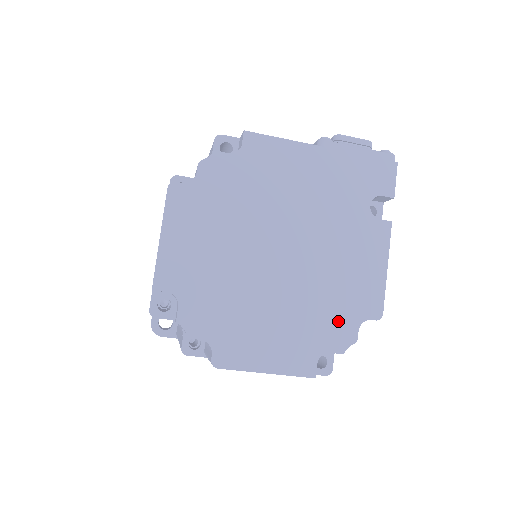
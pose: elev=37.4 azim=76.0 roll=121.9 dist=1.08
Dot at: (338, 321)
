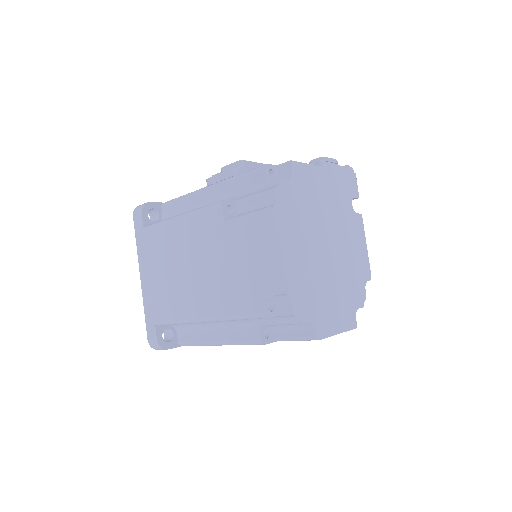
Dot at: (357, 286)
